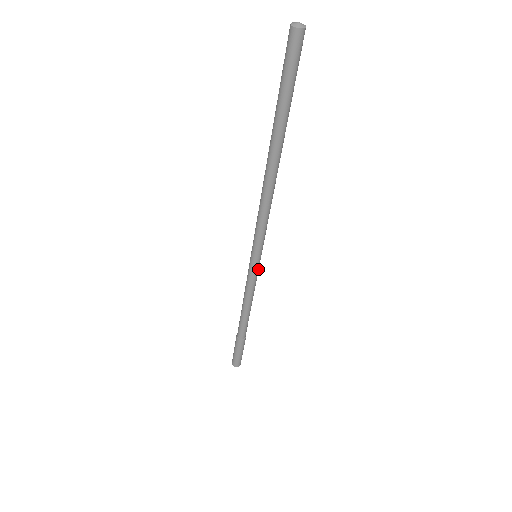
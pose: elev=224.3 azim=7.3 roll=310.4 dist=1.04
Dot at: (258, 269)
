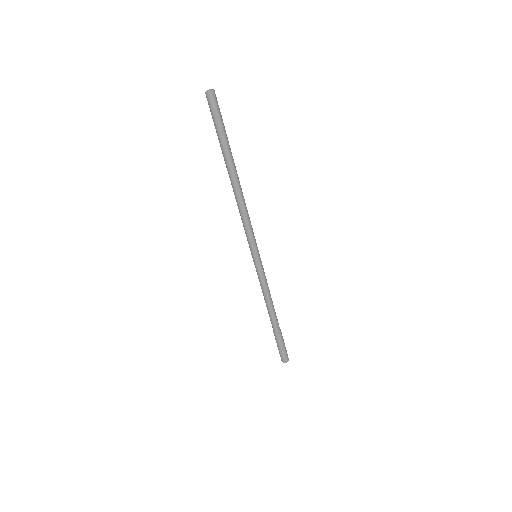
Dot at: (262, 265)
